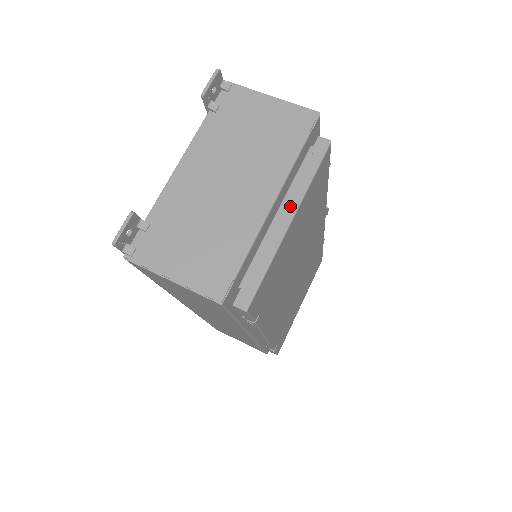
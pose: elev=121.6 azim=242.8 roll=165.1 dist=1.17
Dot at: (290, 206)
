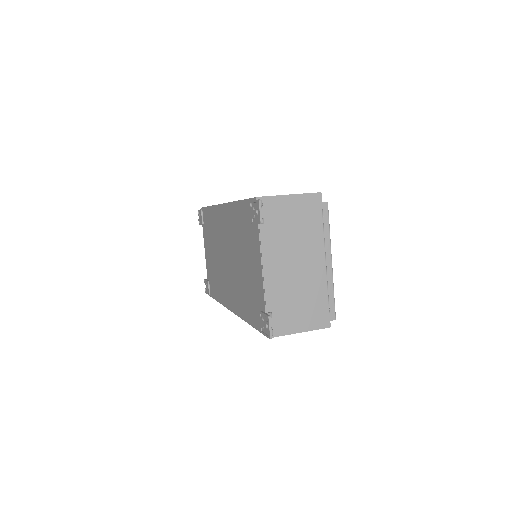
Dot at: (327, 253)
